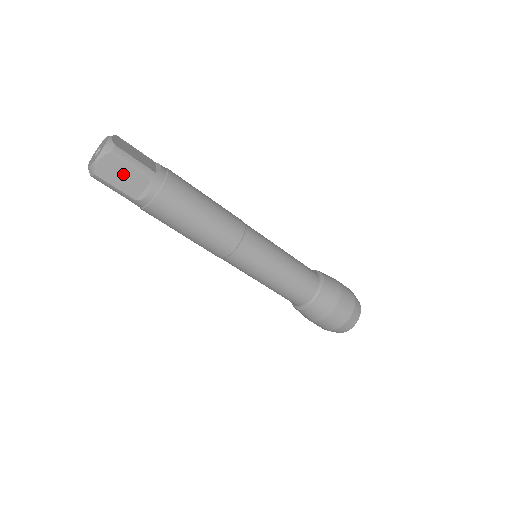
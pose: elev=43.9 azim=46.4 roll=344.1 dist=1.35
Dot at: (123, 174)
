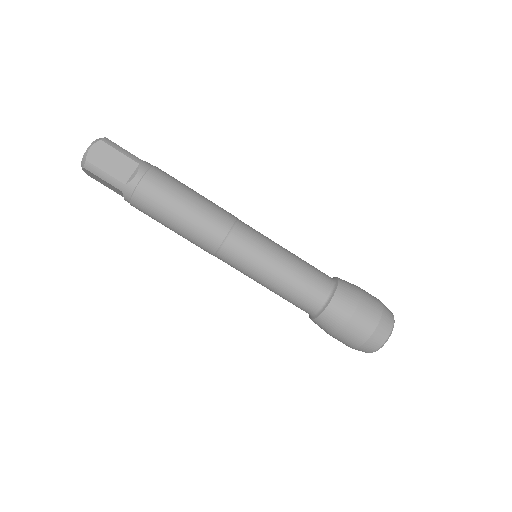
Dot at: (113, 159)
